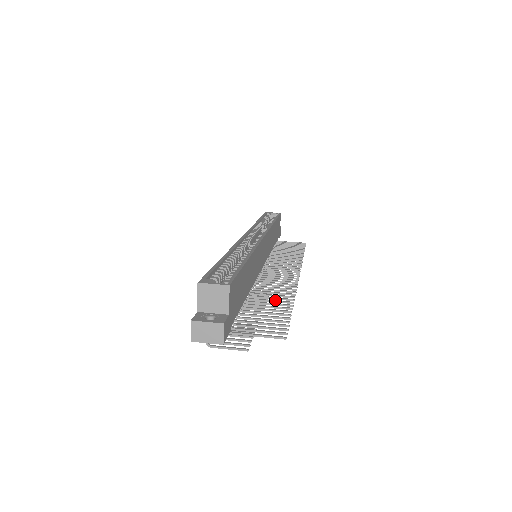
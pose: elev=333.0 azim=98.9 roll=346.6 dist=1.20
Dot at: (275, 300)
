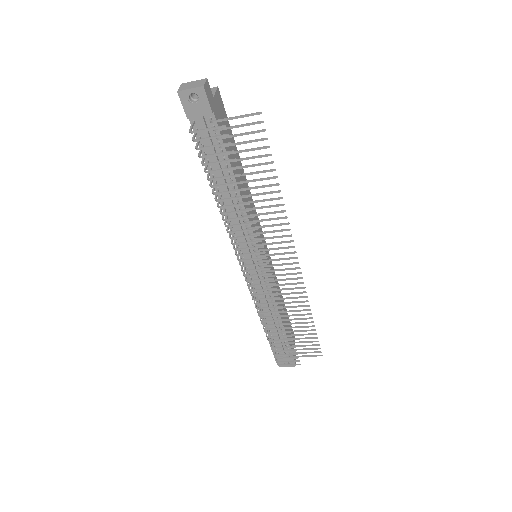
Dot at: (263, 193)
